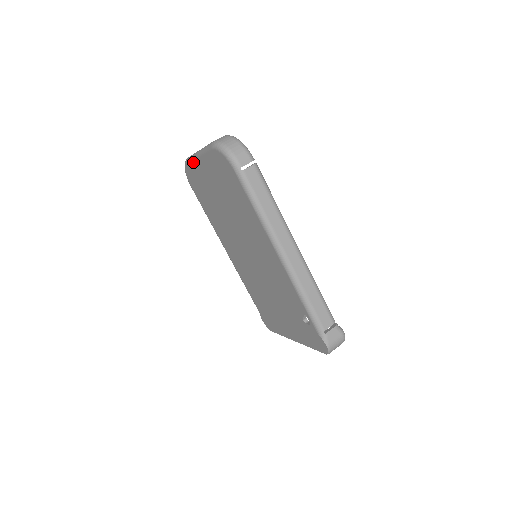
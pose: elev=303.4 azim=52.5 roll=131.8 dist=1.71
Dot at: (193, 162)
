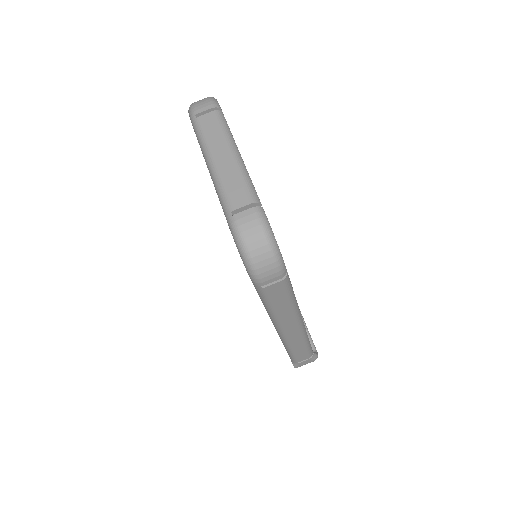
Dot at: (201, 150)
